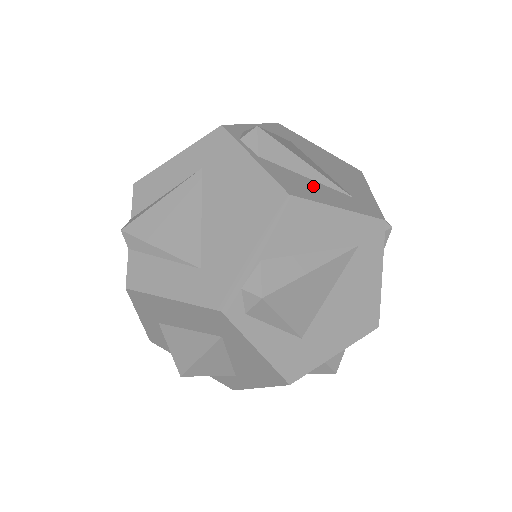
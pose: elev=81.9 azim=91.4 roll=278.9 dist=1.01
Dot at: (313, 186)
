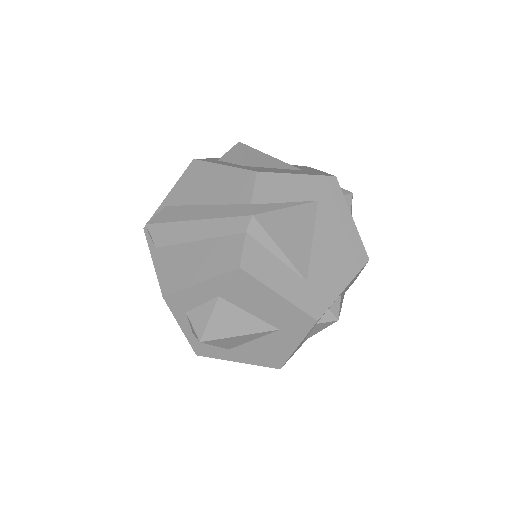
Dot at: occluded
